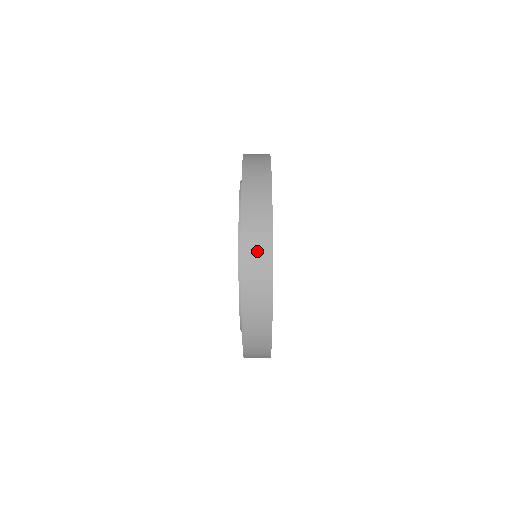
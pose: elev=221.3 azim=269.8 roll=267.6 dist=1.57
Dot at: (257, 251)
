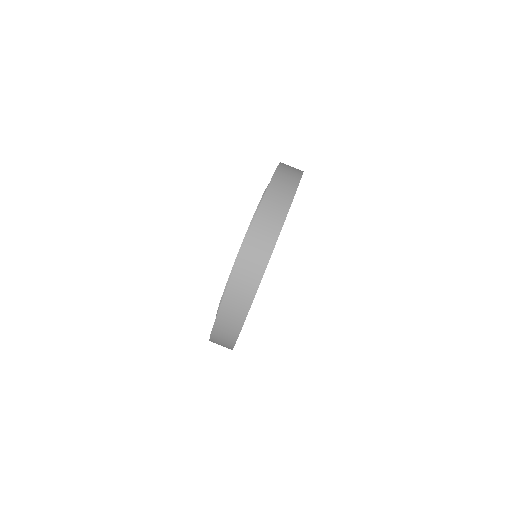
Dot at: (283, 188)
